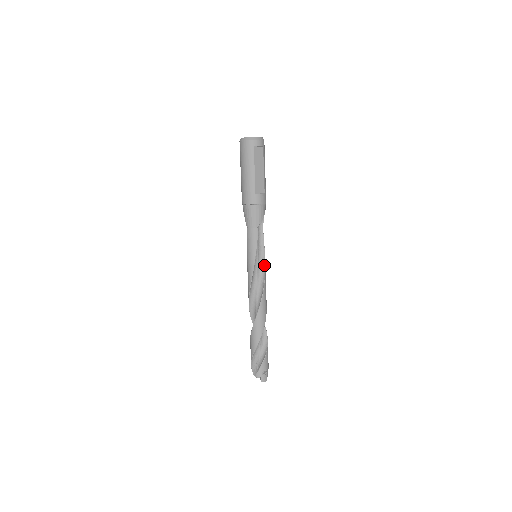
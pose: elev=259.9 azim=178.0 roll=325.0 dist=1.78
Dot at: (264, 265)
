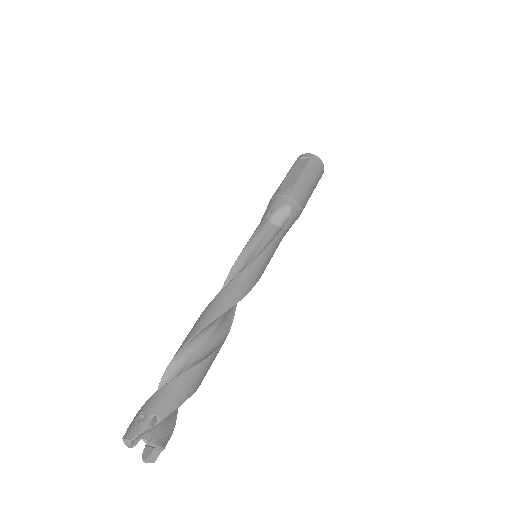
Dot at: (256, 259)
